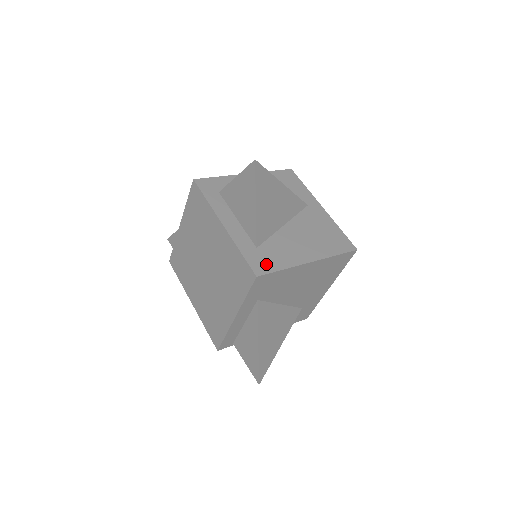
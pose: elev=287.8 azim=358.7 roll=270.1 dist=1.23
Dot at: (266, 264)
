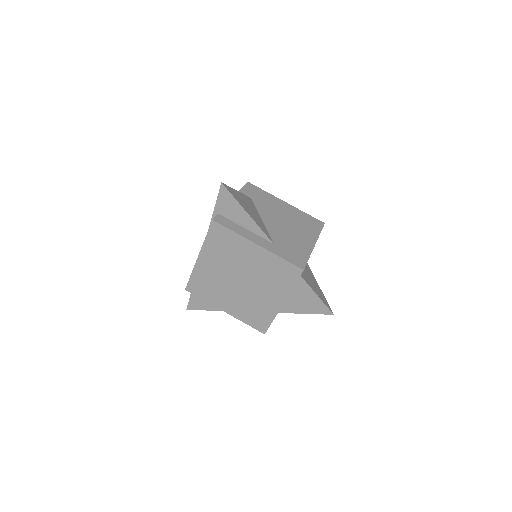
Dot at: occluded
